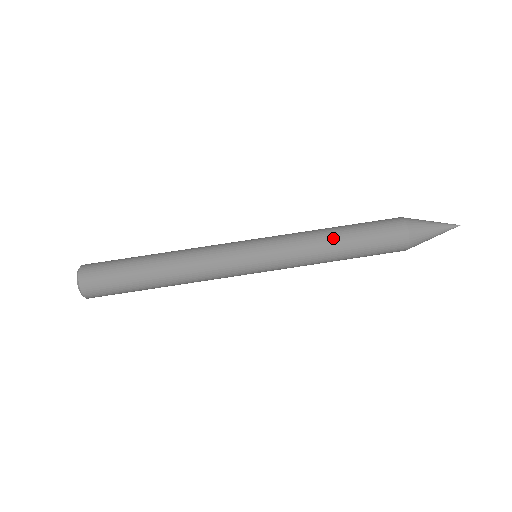
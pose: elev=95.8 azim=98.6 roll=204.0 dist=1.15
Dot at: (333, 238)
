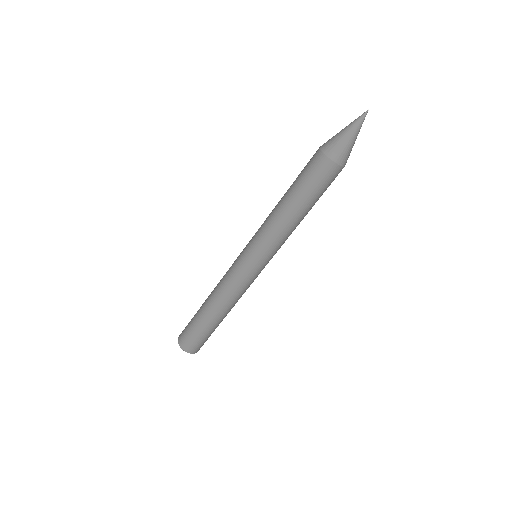
Dot at: (291, 214)
